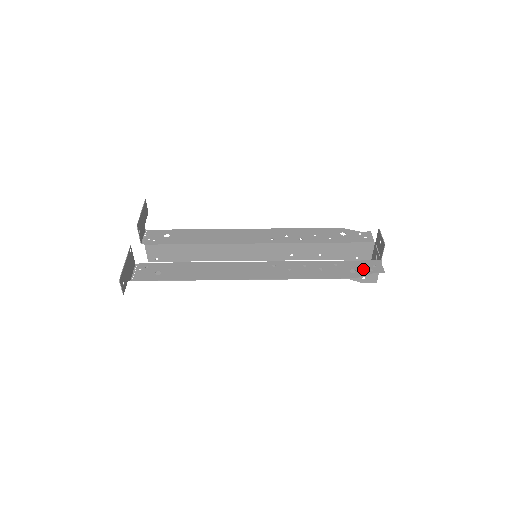
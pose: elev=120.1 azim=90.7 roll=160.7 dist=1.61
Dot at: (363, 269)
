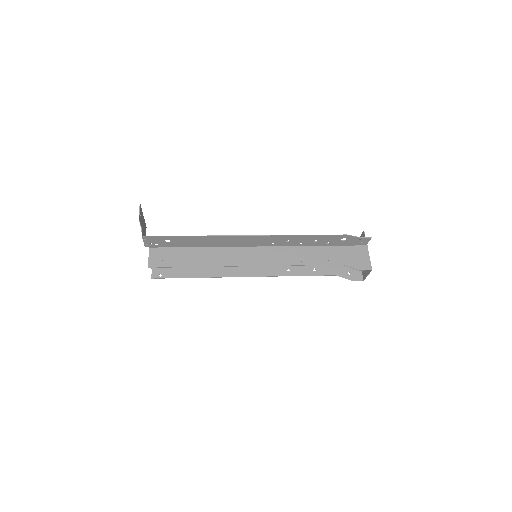
Dot at: (352, 240)
